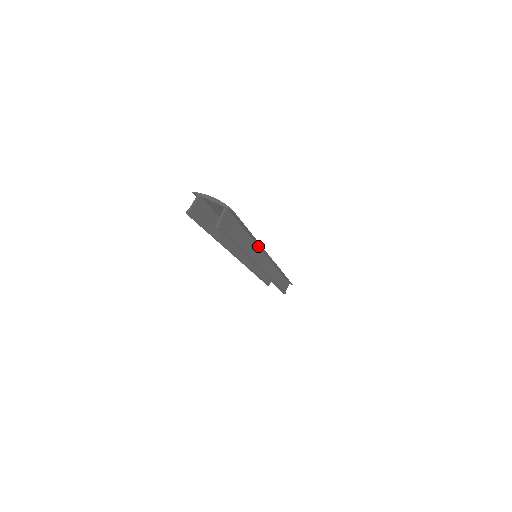
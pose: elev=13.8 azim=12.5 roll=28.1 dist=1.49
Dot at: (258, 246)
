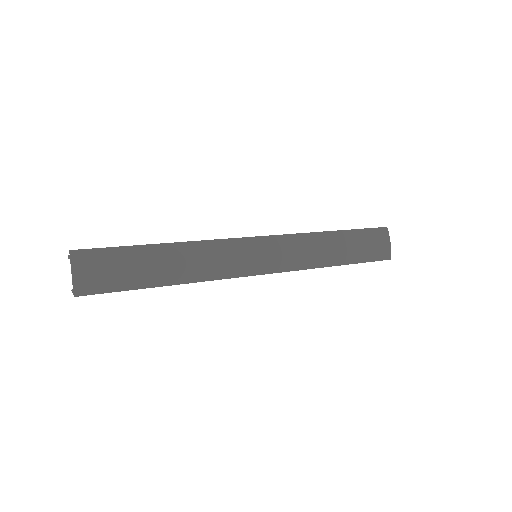
Dot at: (211, 274)
